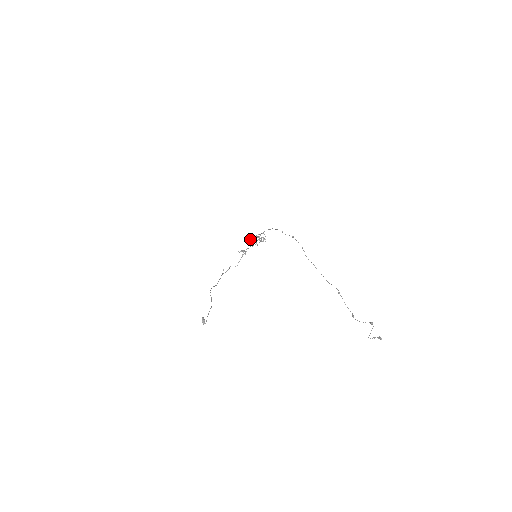
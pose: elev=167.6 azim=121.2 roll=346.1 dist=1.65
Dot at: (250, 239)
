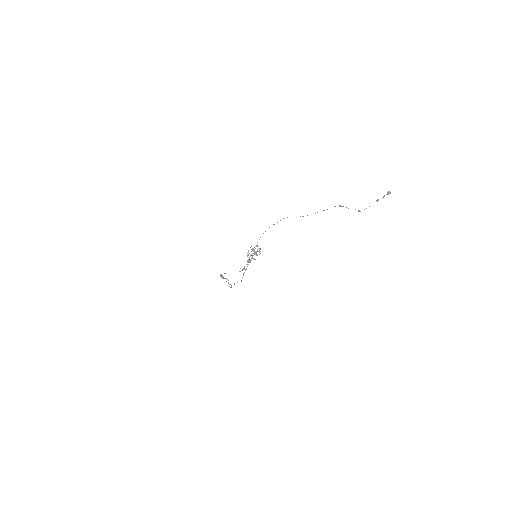
Dot at: occluded
